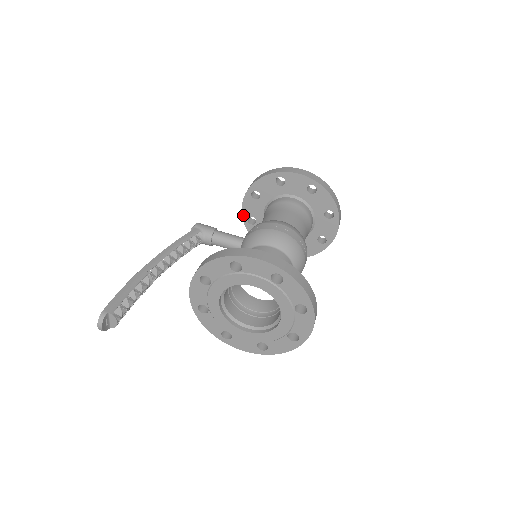
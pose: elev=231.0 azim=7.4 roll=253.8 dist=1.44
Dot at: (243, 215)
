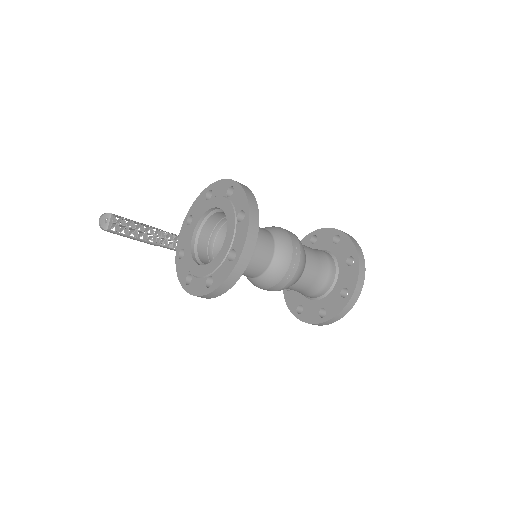
Dot at: occluded
